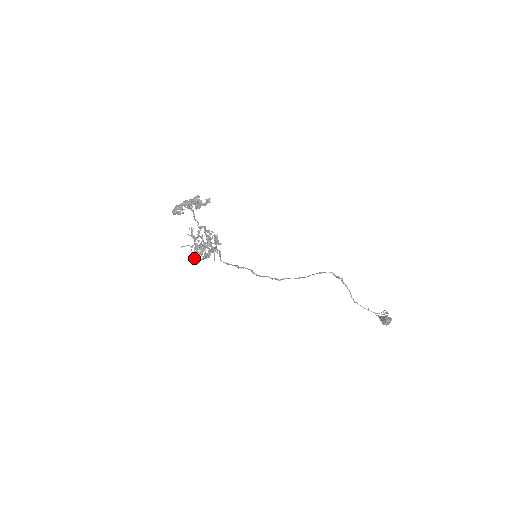
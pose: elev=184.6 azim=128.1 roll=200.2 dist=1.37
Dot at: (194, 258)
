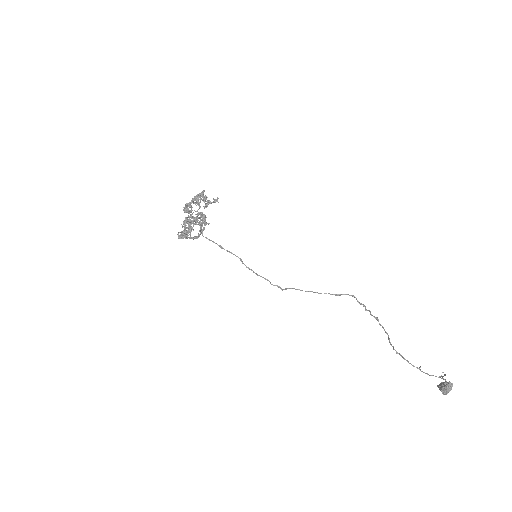
Dot at: (181, 235)
